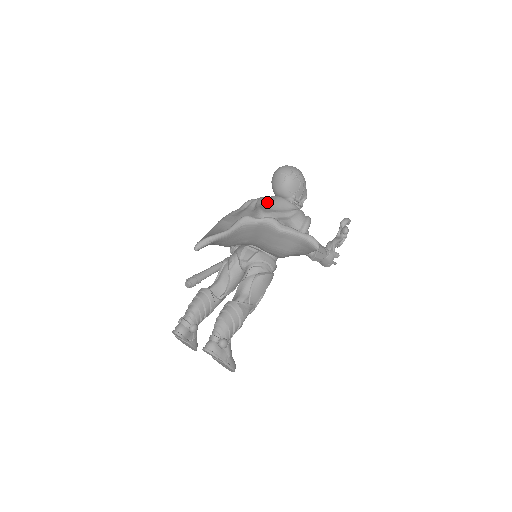
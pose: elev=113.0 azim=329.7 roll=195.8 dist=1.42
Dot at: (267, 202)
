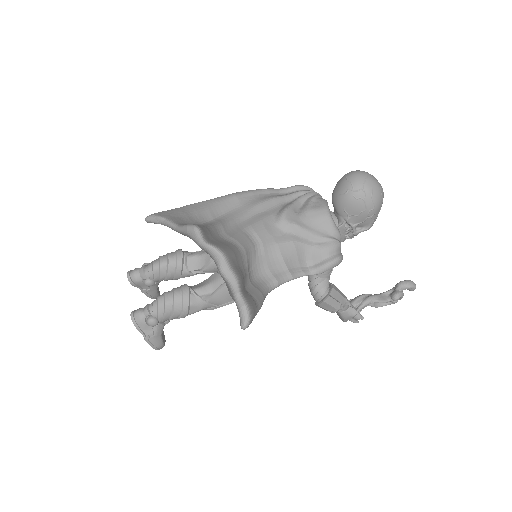
Dot at: (307, 205)
